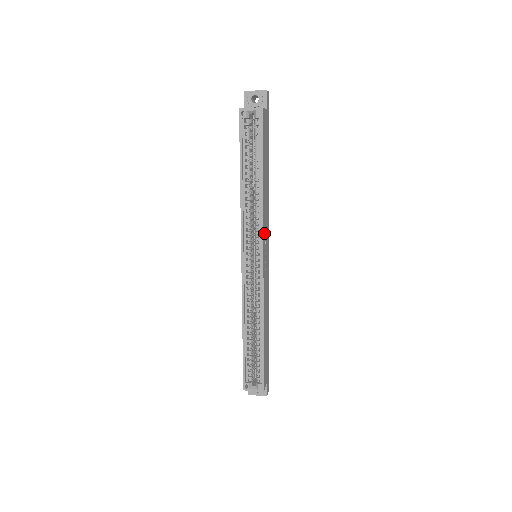
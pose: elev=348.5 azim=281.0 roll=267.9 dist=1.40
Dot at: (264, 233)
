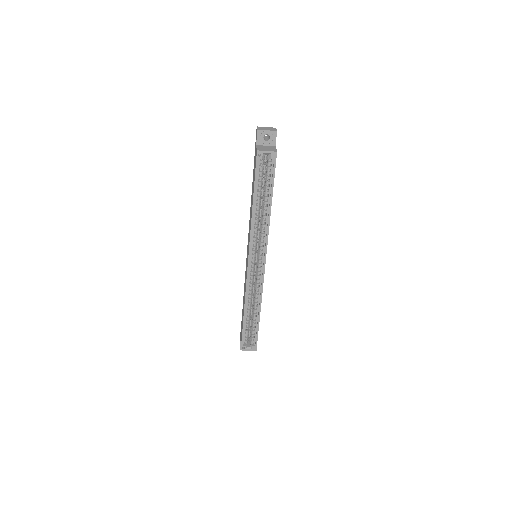
Dot at: occluded
